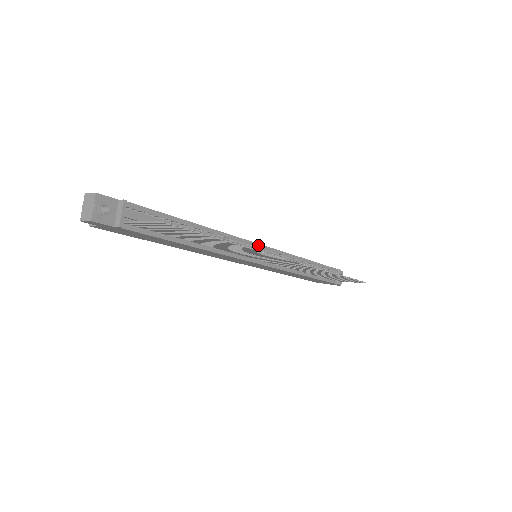
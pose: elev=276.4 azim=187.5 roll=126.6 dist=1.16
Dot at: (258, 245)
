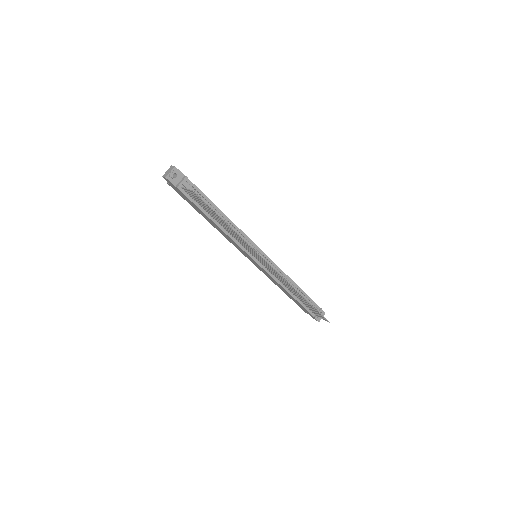
Dot at: (259, 249)
